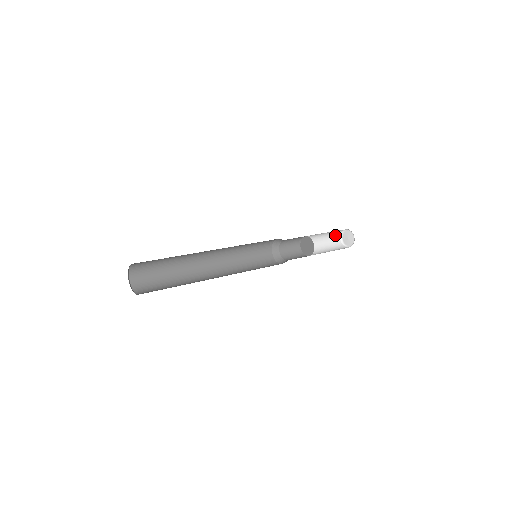
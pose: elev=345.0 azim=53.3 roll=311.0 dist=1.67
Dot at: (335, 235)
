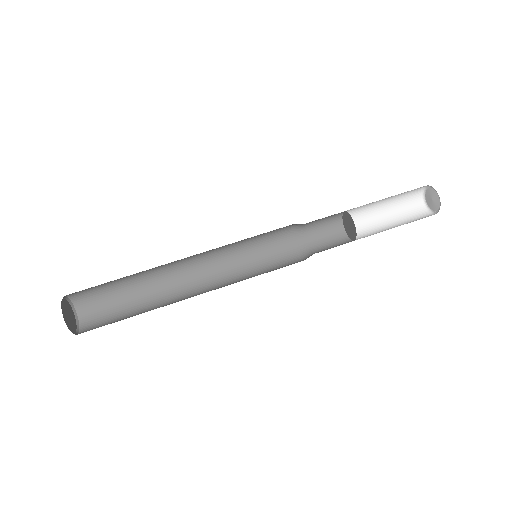
Dot at: occluded
